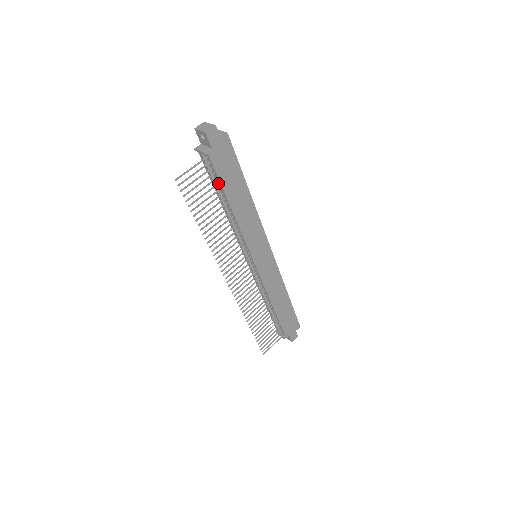
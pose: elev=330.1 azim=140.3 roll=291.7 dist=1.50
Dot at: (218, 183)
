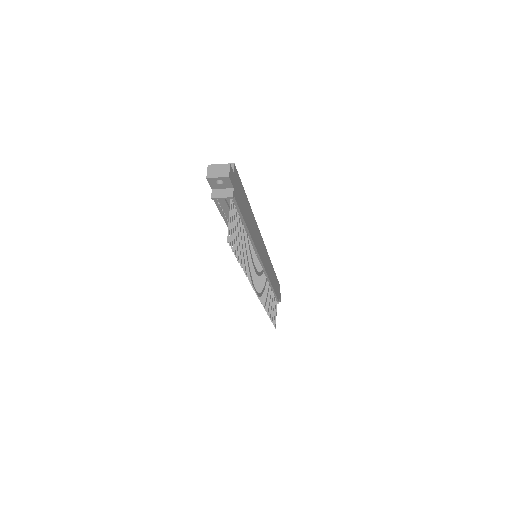
Dot at: (239, 217)
